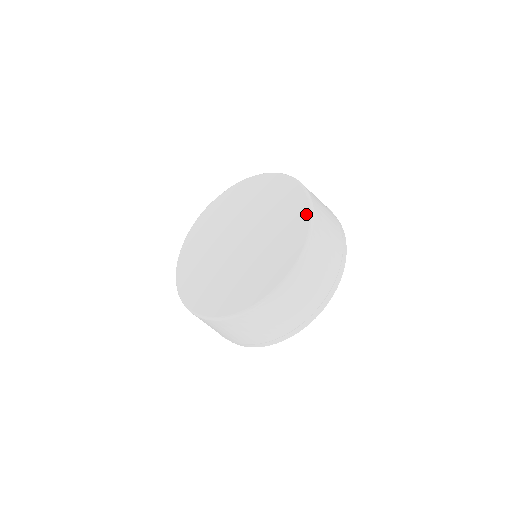
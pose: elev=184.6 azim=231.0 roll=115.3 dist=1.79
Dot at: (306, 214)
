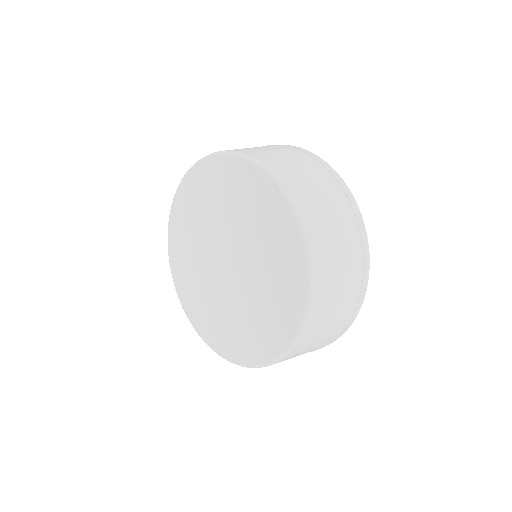
Dot at: (302, 271)
